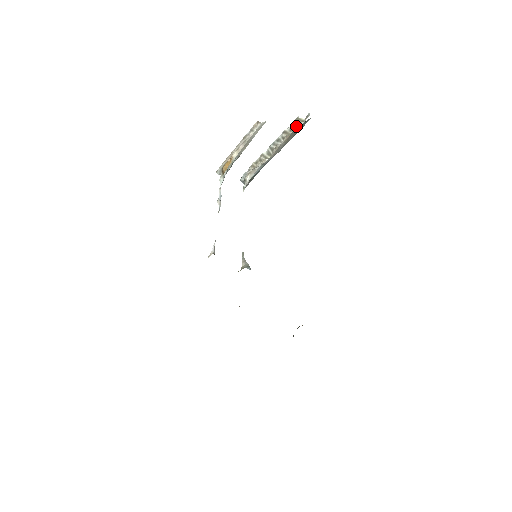
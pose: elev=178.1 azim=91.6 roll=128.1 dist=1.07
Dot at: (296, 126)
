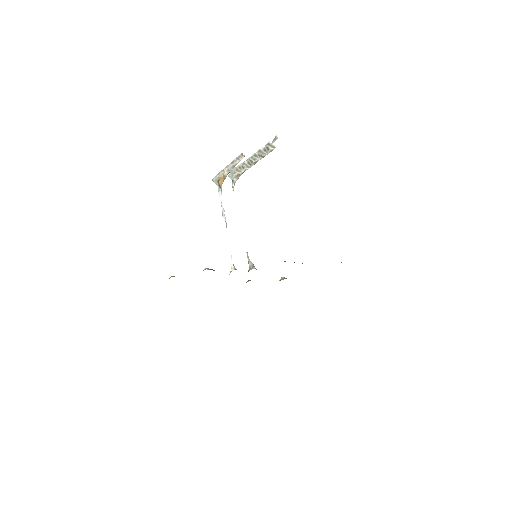
Dot at: (269, 150)
